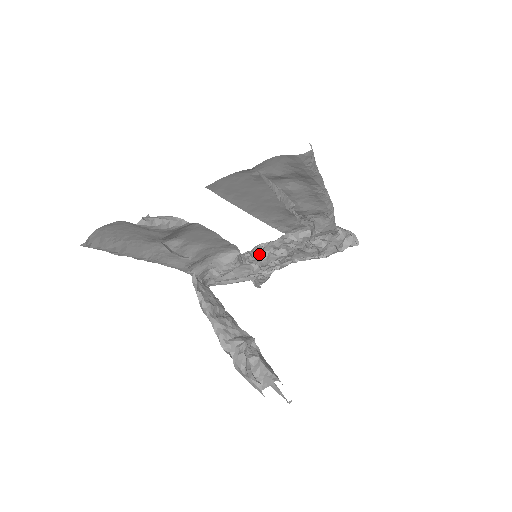
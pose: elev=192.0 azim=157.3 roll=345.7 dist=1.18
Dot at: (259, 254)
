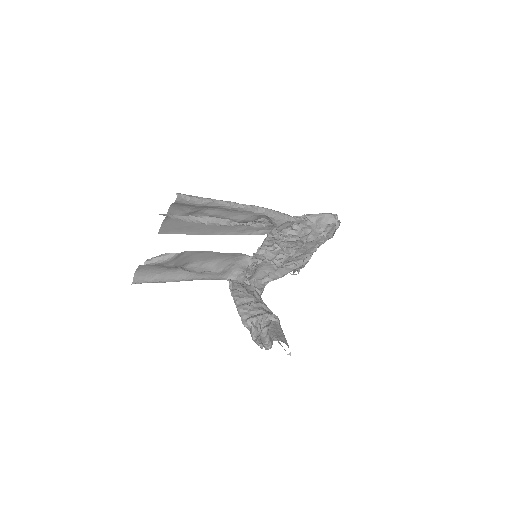
Dot at: (260, 254)
